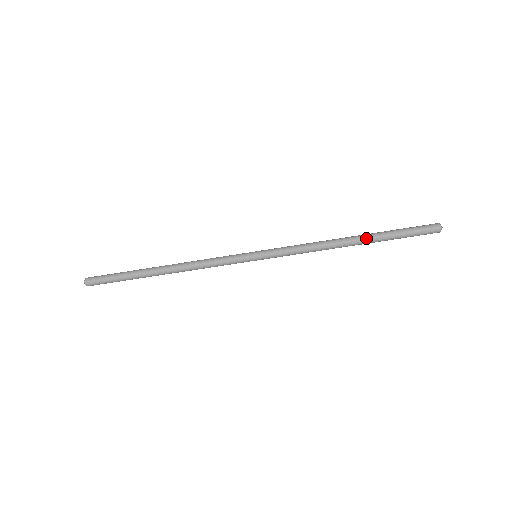
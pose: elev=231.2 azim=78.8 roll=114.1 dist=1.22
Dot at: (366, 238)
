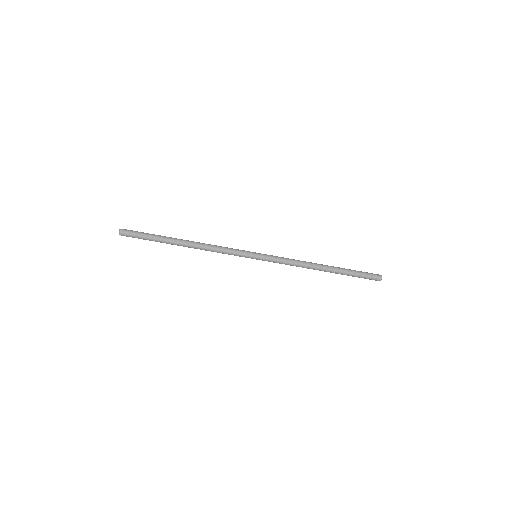
Dot at: (333, 272)
